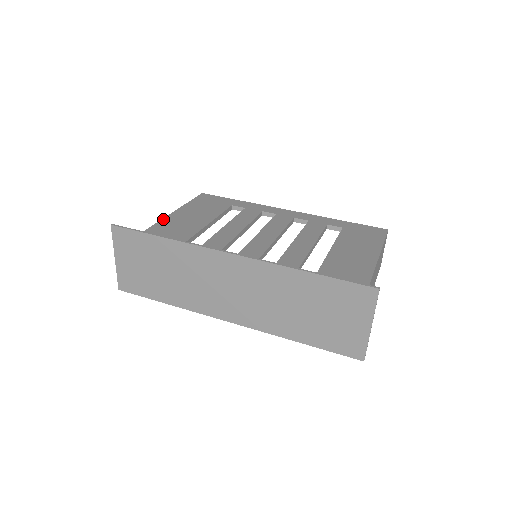
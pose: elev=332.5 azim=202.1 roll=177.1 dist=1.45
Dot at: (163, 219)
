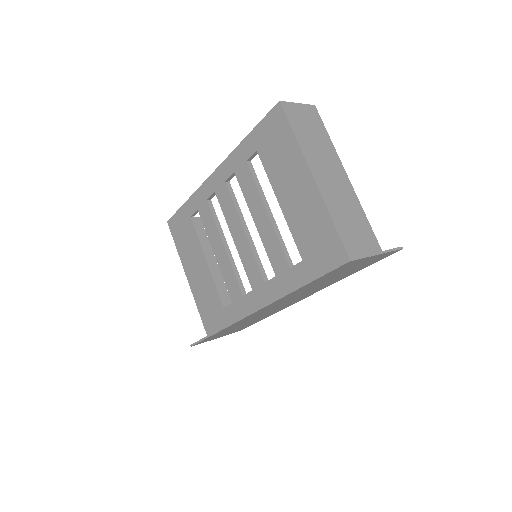
Dot at: (191, 290)
